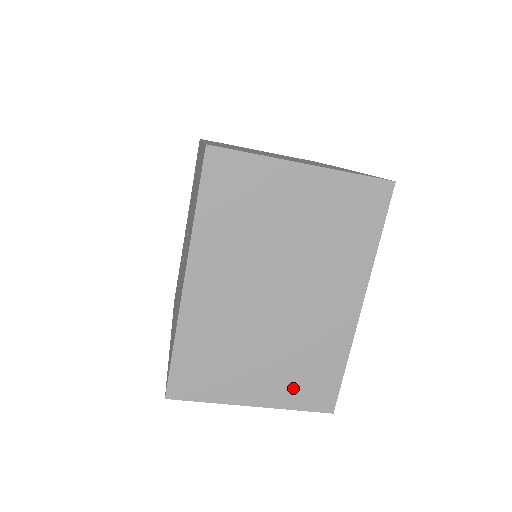
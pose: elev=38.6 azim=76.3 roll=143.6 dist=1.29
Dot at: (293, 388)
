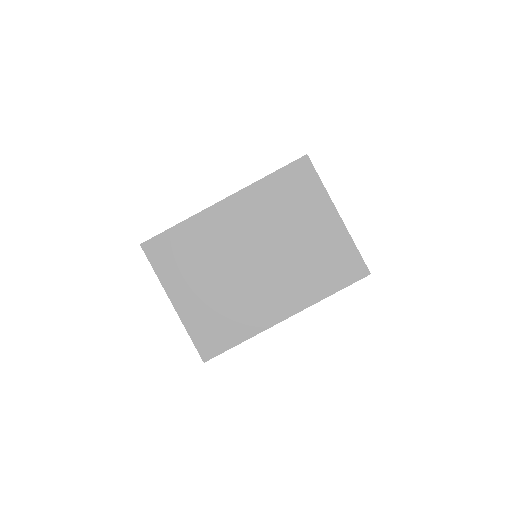
Dot at: (203, 320)
